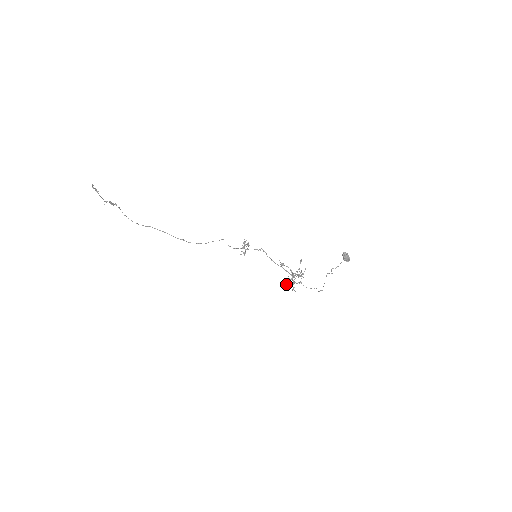
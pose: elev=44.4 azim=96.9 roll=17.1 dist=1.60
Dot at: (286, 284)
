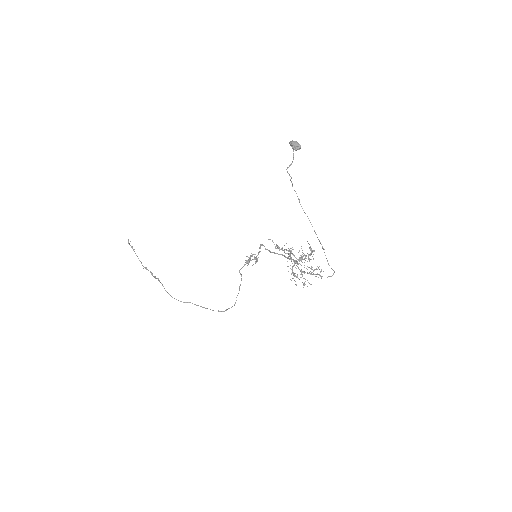
Dot at: occluded
